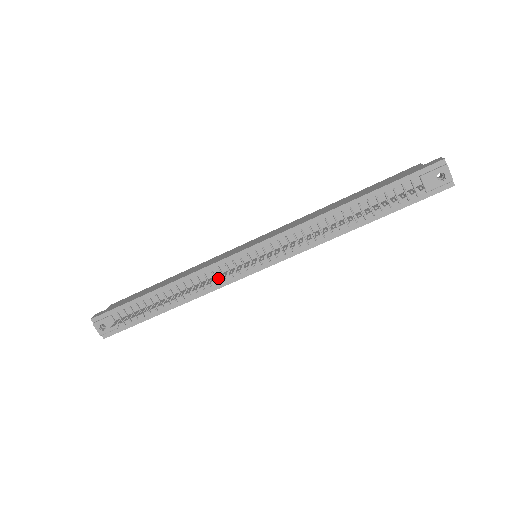
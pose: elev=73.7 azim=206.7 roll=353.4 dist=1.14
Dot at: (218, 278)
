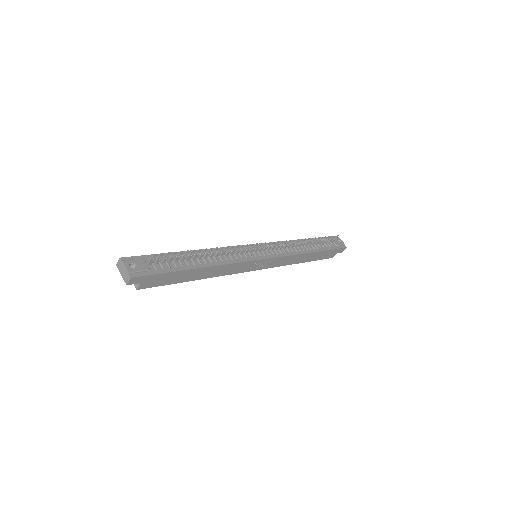
Dot at: (242, 247)
